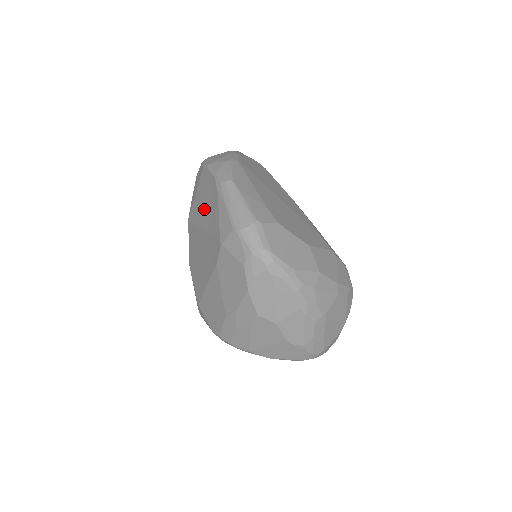
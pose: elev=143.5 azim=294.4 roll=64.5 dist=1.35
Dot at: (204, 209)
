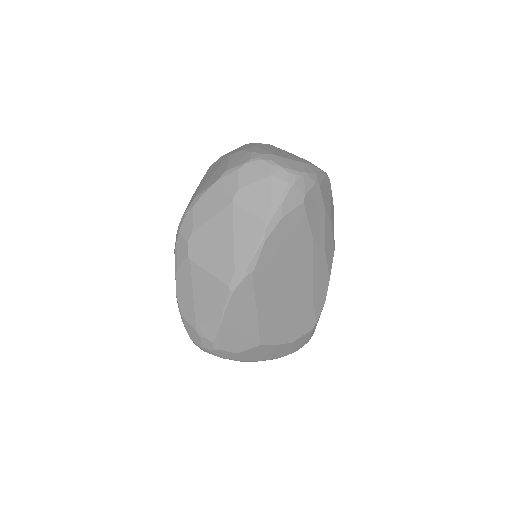
Dot at: occluded
